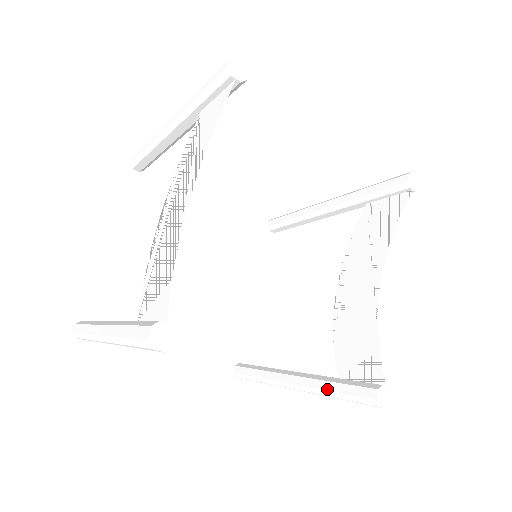
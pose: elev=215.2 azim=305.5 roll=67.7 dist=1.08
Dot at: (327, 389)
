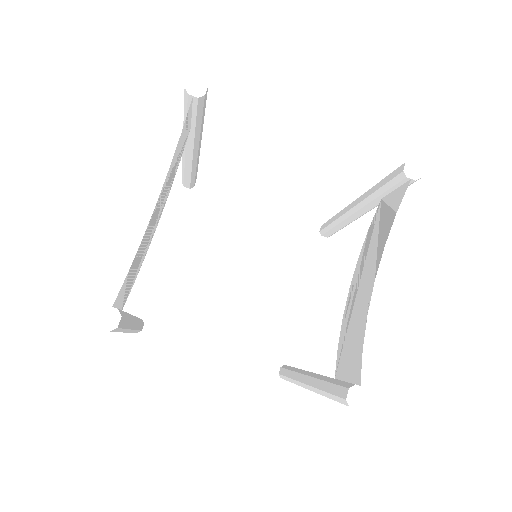
Dot at: (321, 388)
